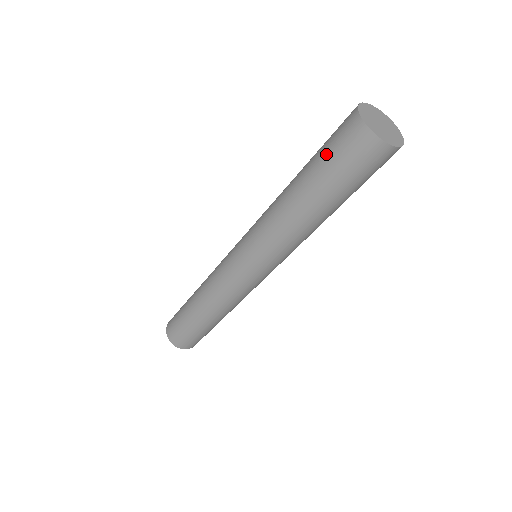
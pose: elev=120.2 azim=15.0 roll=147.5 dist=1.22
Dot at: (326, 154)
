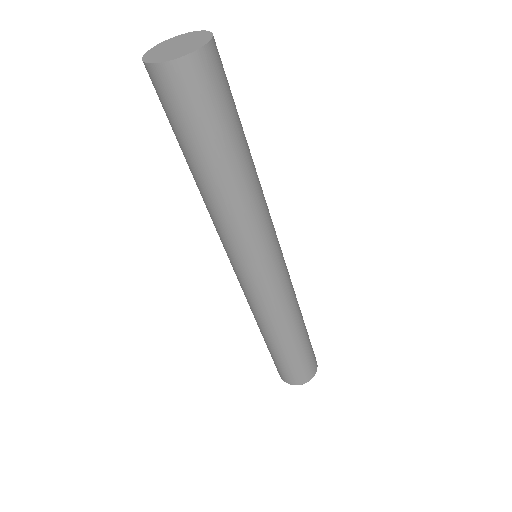
Dot at: (174, 124)
